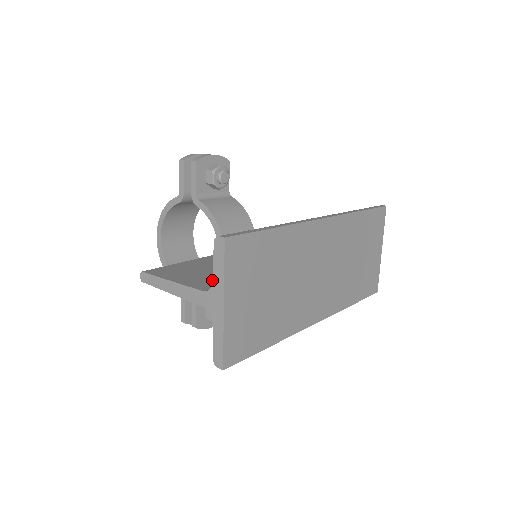
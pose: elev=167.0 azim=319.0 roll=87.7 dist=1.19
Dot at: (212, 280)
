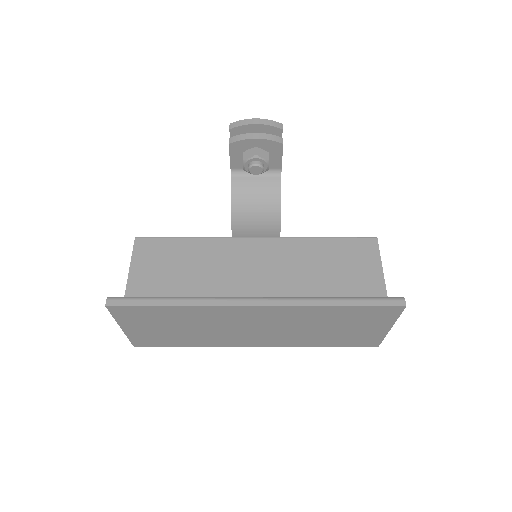
Dot at: (149, 290)
